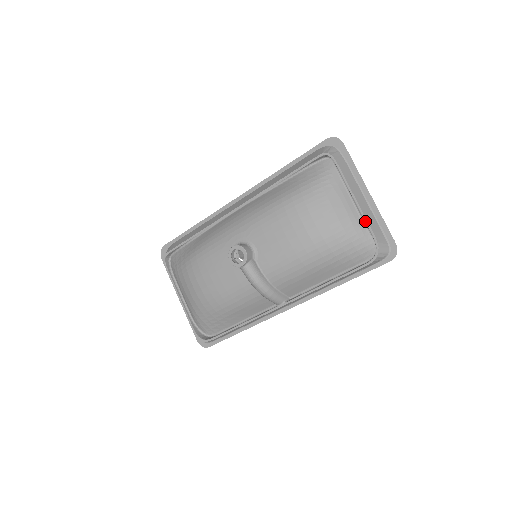
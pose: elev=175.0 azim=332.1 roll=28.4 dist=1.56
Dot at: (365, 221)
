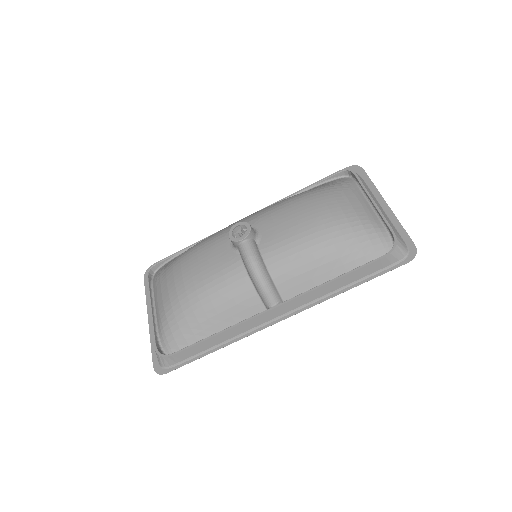
Dot at: (383, 218)
